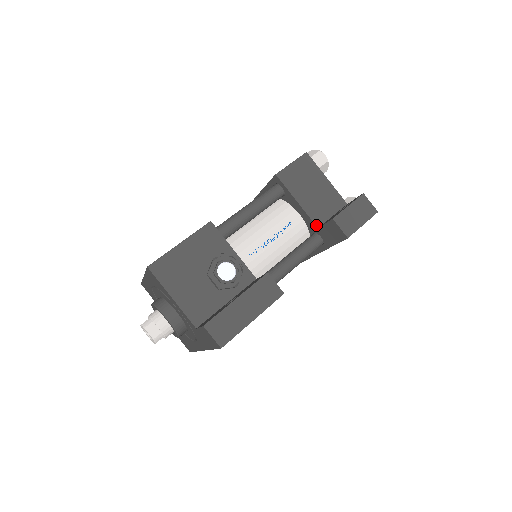
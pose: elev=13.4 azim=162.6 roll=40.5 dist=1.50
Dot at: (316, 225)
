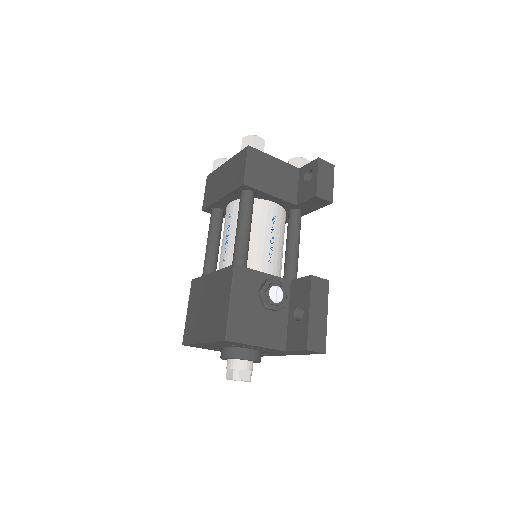
Dot at: (294, 204)
